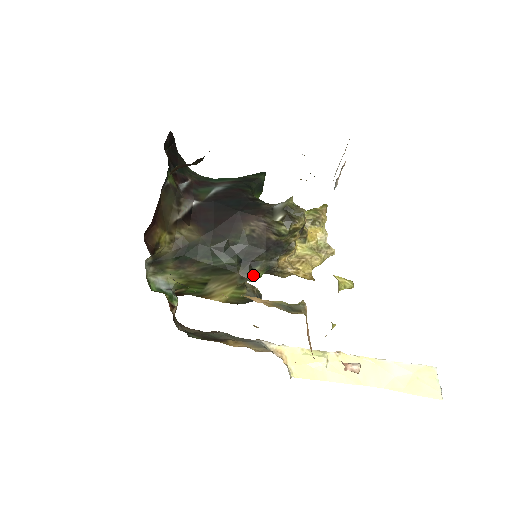
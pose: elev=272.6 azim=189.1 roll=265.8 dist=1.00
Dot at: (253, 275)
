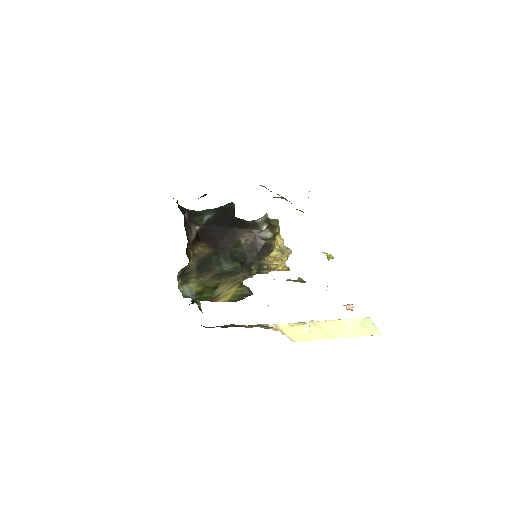
Dot at: (251, 273)
